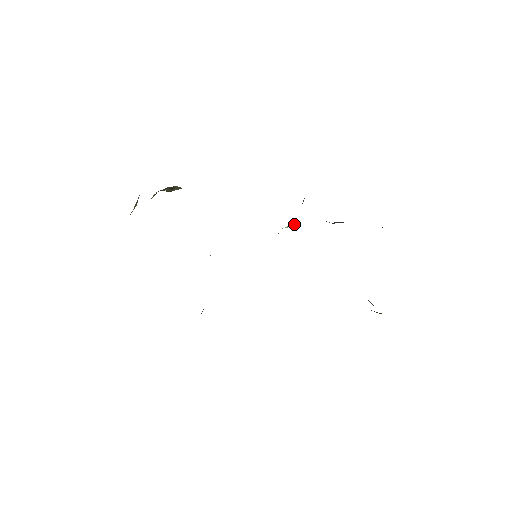
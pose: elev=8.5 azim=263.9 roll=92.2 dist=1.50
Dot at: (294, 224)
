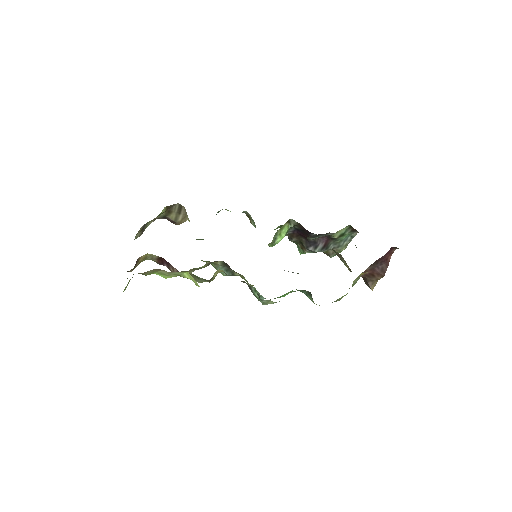
Dot at: (286, 232)
